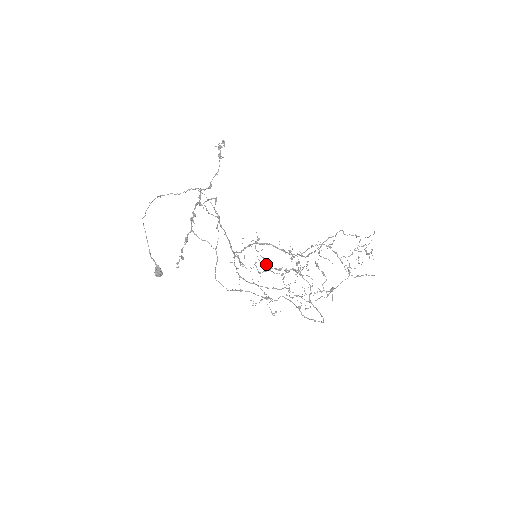
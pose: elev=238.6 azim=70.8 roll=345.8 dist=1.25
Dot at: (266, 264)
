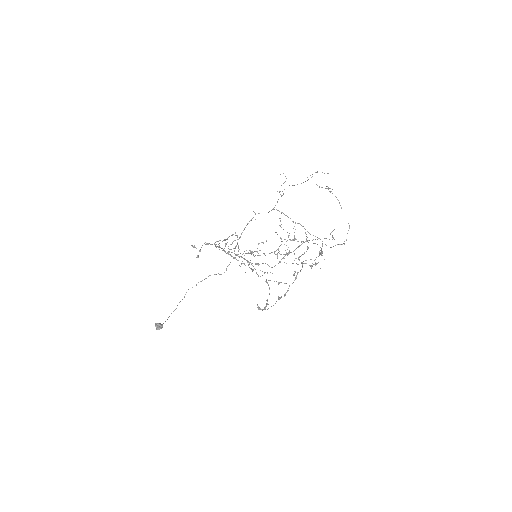
Dot at: (267, 301)
